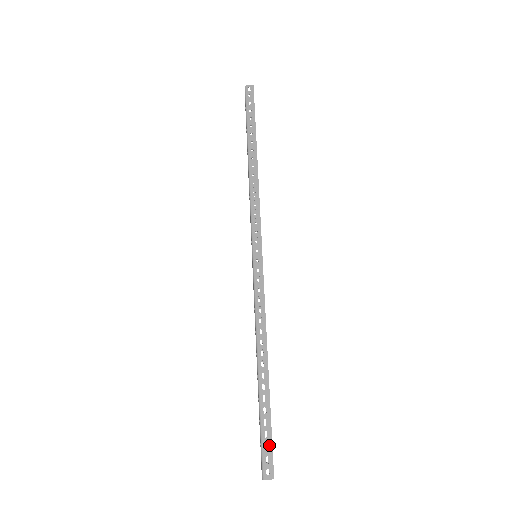
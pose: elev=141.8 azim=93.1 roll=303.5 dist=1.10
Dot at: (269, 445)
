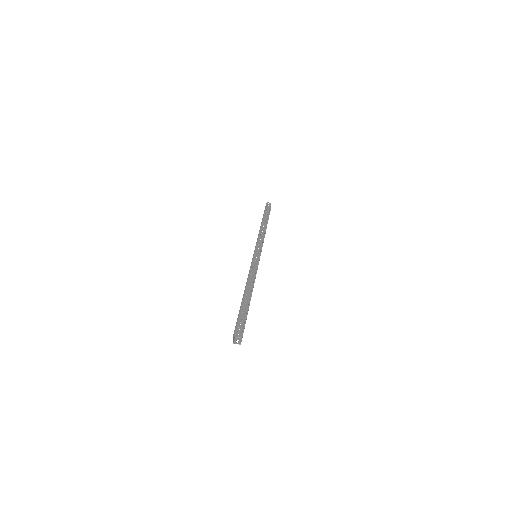
Dot at: (242, 323)
